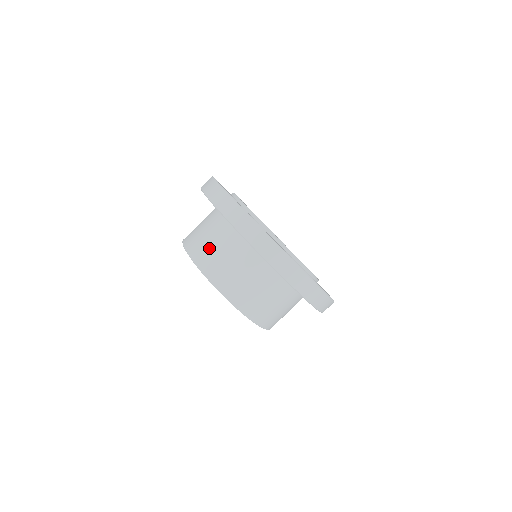
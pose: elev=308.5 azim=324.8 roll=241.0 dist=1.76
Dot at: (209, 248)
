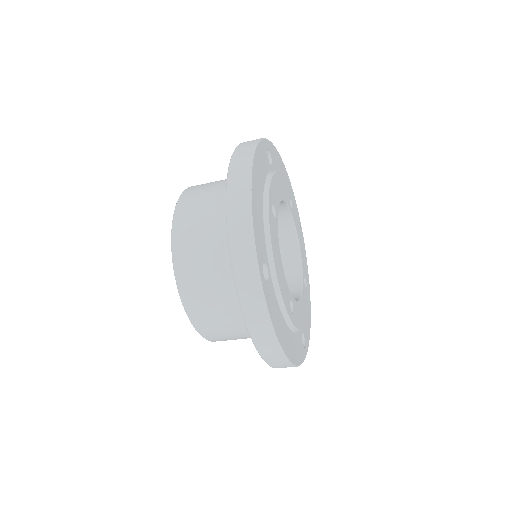
Dot at: (201, 275)
